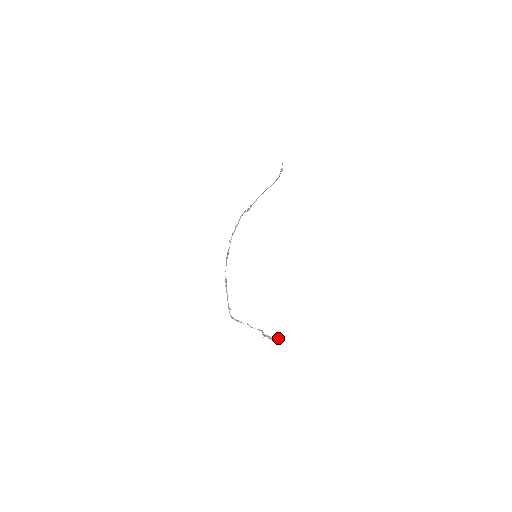
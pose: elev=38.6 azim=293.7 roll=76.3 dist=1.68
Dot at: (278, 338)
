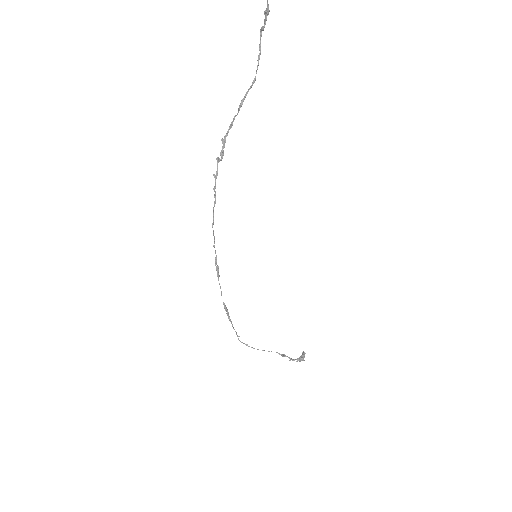
Dot at: (300, 359)
